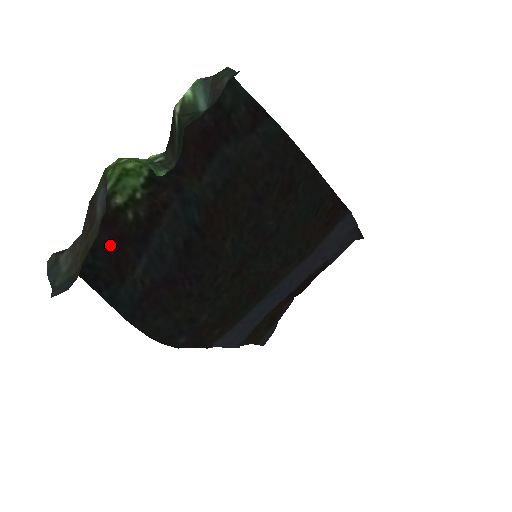
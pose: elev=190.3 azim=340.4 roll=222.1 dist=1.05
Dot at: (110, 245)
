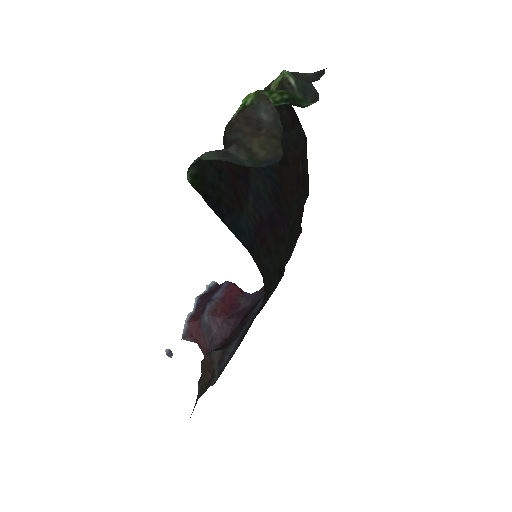
Dot at: (227, 173)
